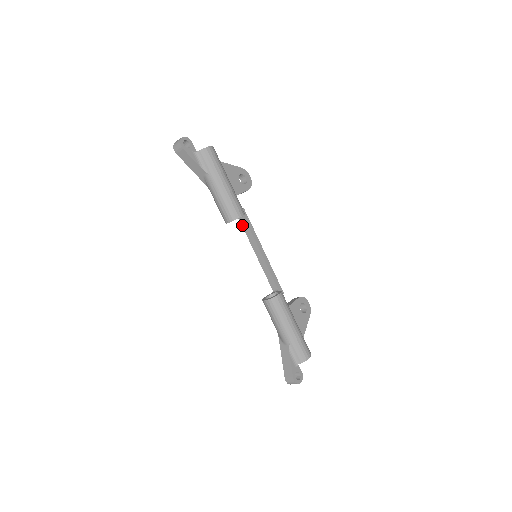
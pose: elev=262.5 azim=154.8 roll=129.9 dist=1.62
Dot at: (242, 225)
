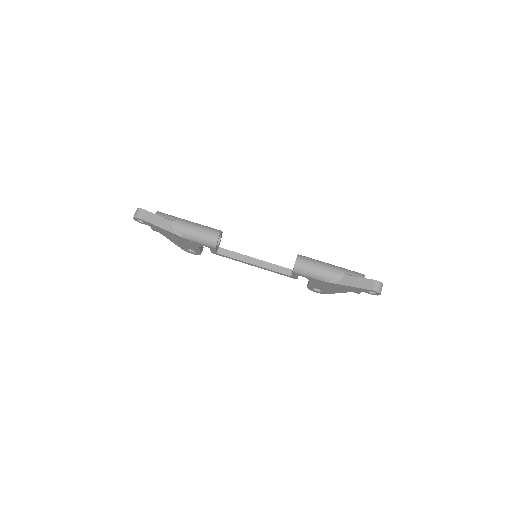
Dot at: (225, 255)
